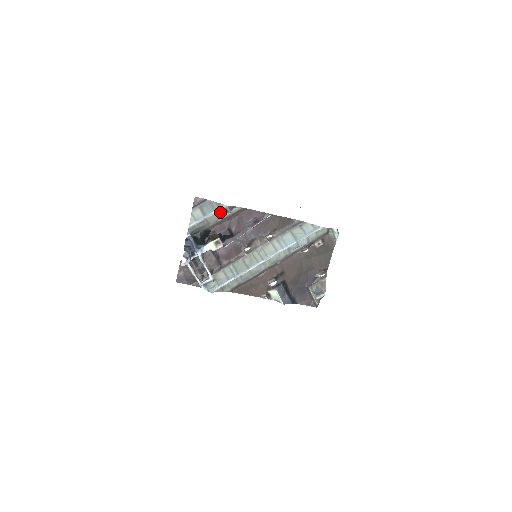
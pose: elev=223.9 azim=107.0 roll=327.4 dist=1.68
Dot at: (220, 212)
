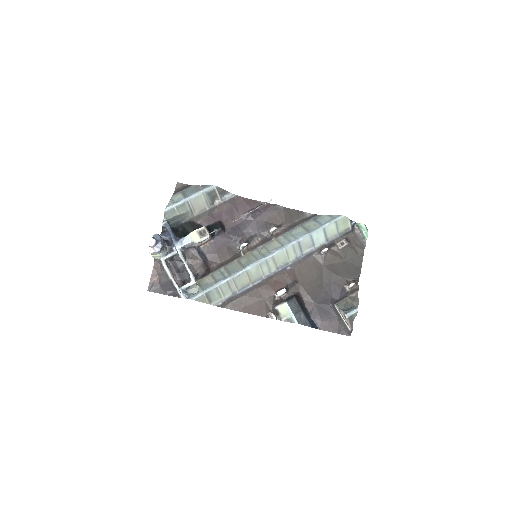
Dot at: (206, 195)
